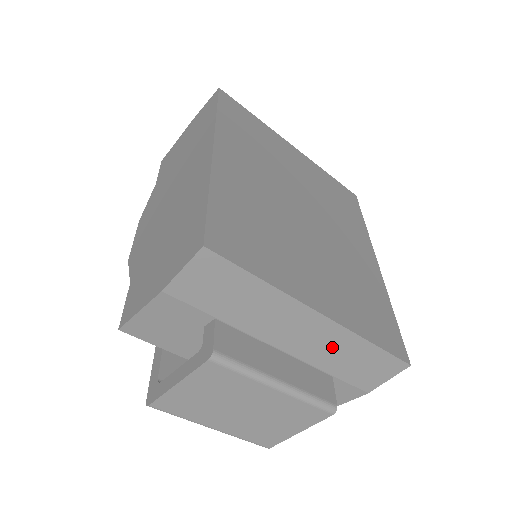
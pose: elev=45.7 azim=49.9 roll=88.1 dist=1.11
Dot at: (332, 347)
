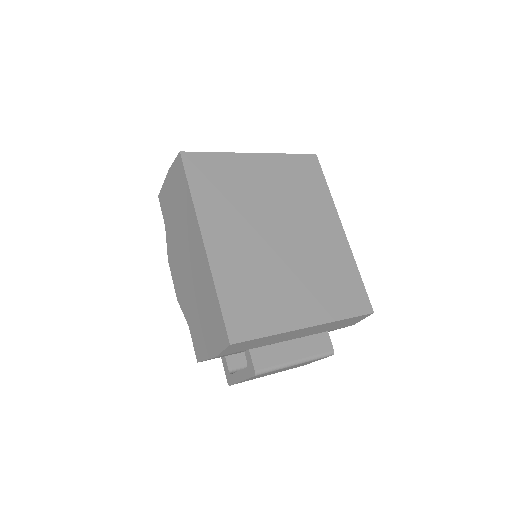
Dot at: (321, 328)
